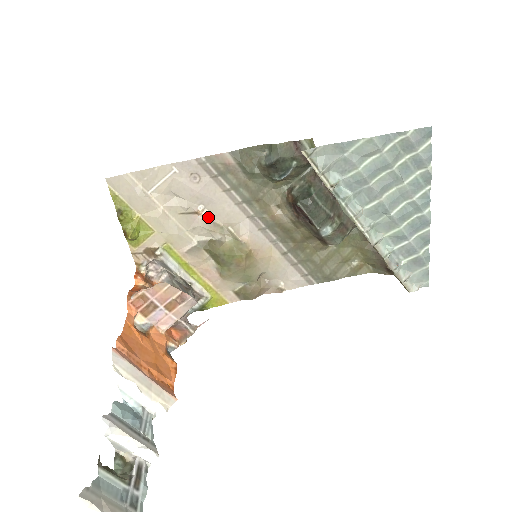
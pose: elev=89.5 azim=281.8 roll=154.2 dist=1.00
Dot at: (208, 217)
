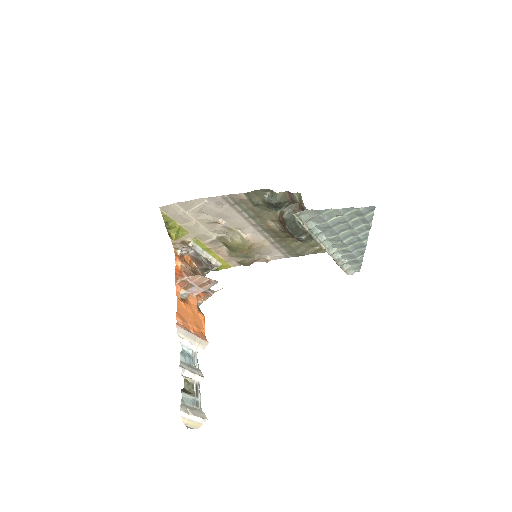
Dot at: (225, 225)
